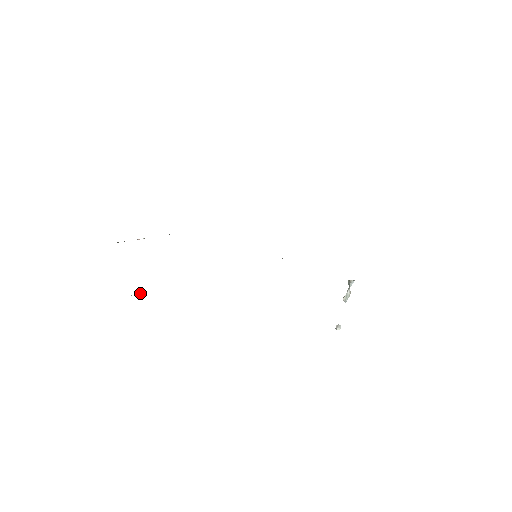
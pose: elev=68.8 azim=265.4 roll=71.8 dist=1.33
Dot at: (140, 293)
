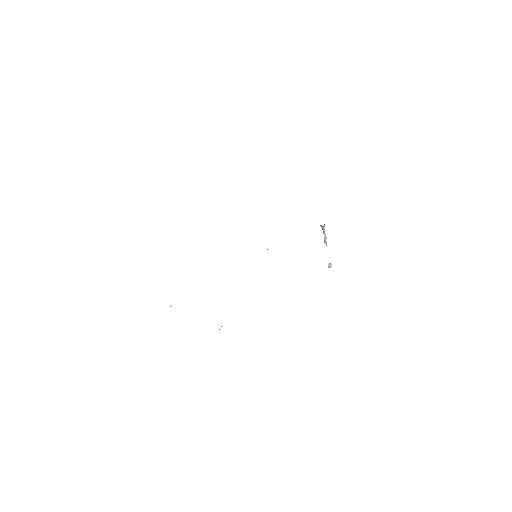
Dot at: (219, 329)
